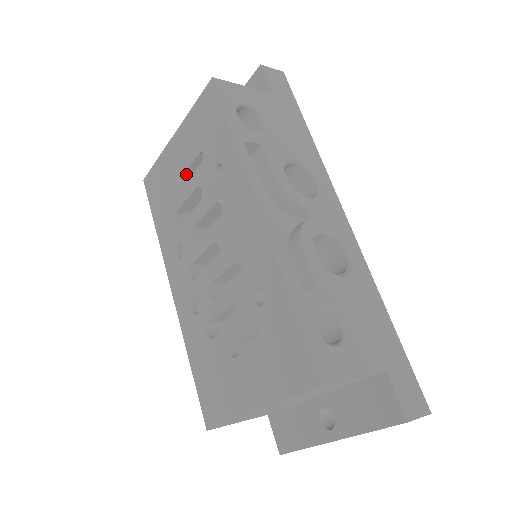
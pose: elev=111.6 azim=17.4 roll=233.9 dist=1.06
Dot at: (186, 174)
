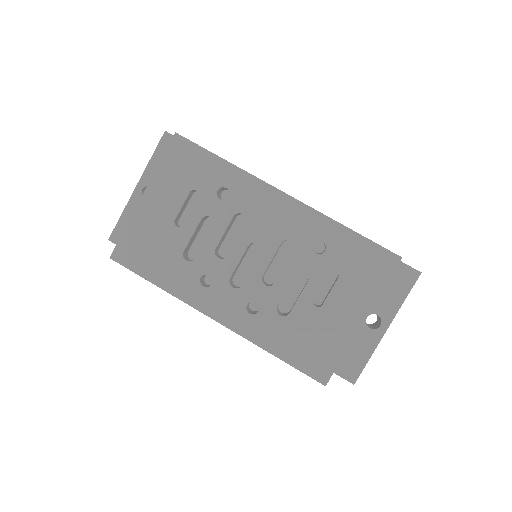
Dot at: (176, 218)
